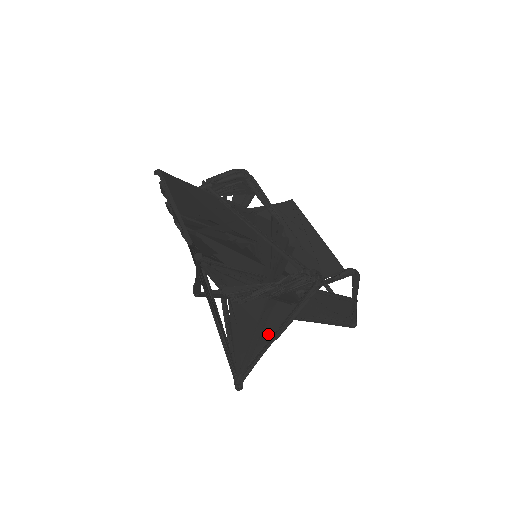
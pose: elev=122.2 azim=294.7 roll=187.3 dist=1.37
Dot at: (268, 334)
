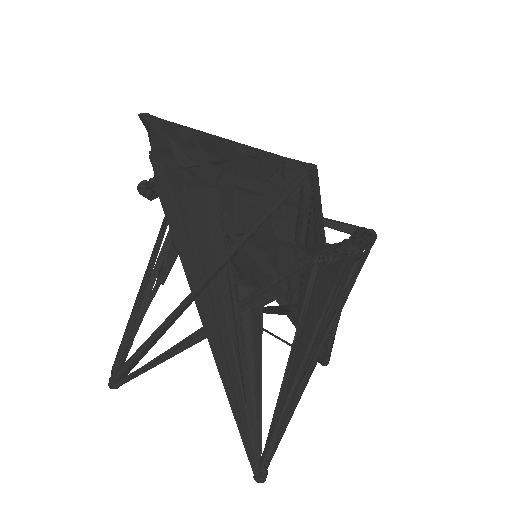
Dot at: occluded
